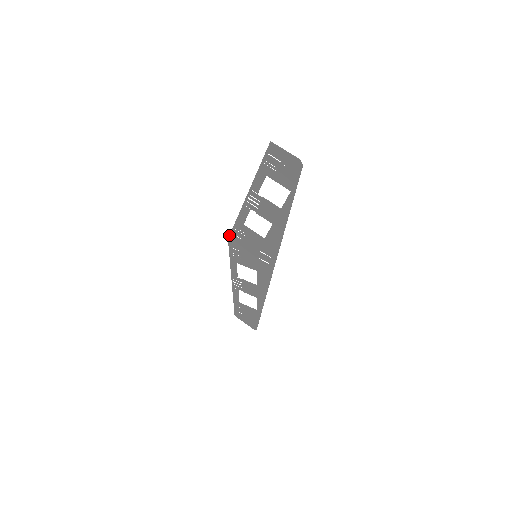
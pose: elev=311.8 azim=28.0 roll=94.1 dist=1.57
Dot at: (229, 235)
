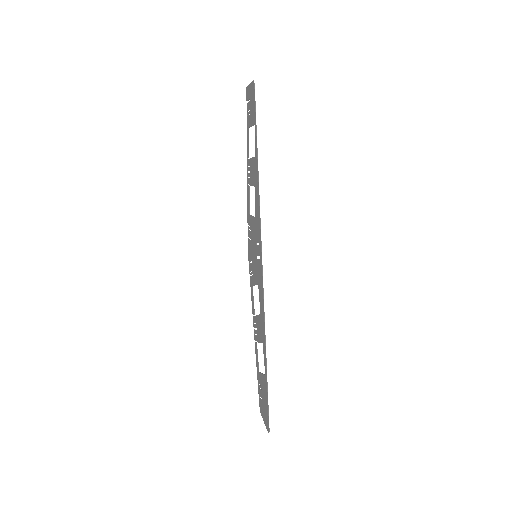
Dot at: (248, 243)
